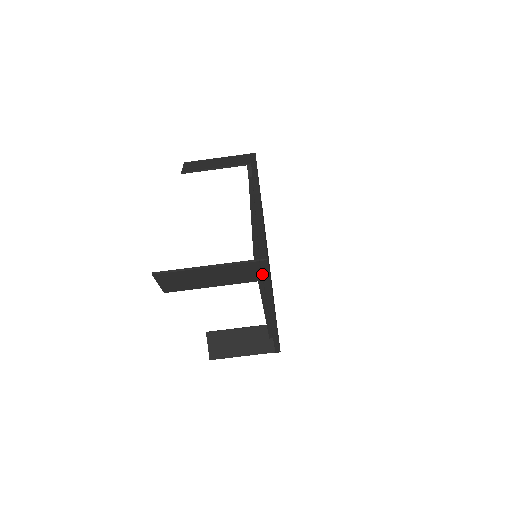
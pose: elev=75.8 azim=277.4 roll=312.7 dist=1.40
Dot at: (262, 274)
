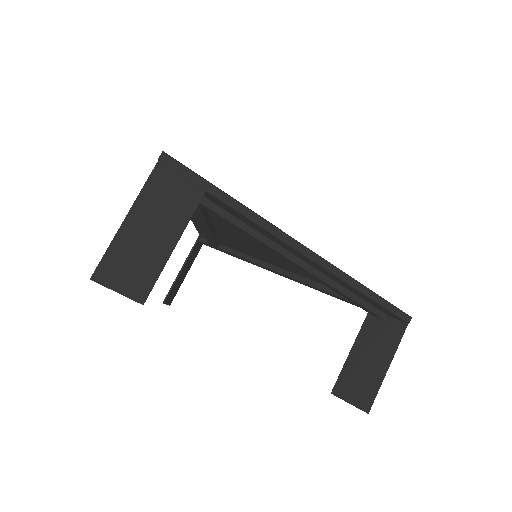
Dot at: (190, 181)
